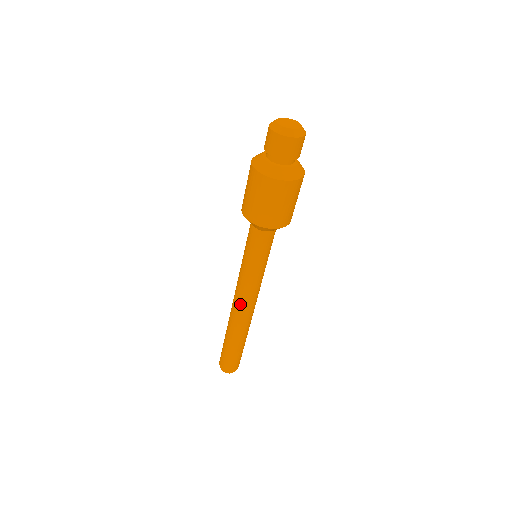
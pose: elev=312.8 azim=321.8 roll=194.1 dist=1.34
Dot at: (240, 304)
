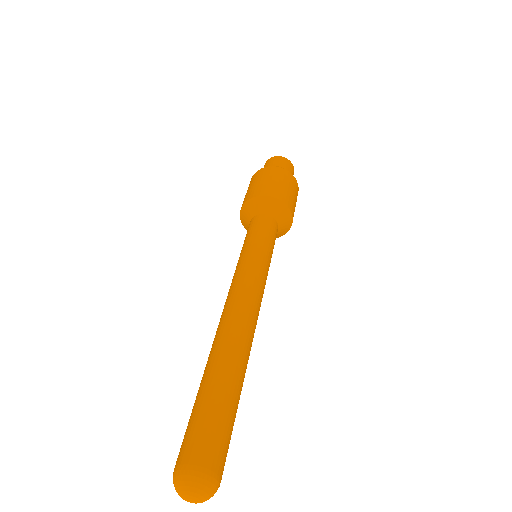
Dot at: (246, 300)
